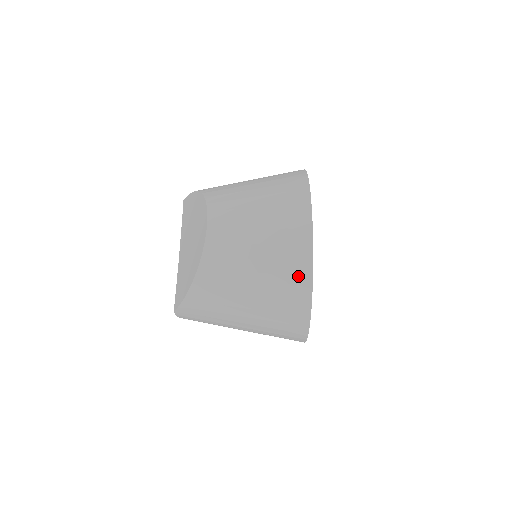
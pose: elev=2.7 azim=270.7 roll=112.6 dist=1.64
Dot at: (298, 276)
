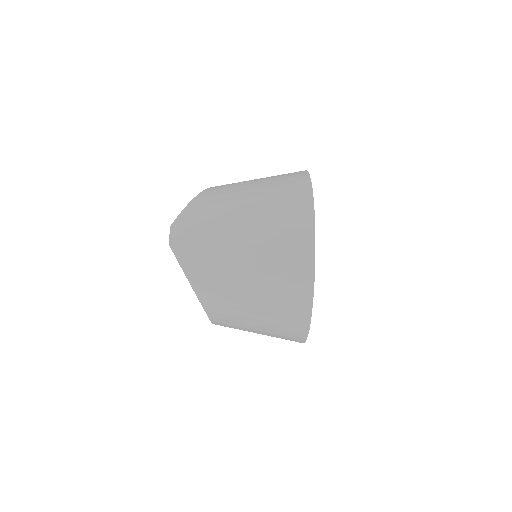
Dot at: (295, 174)
